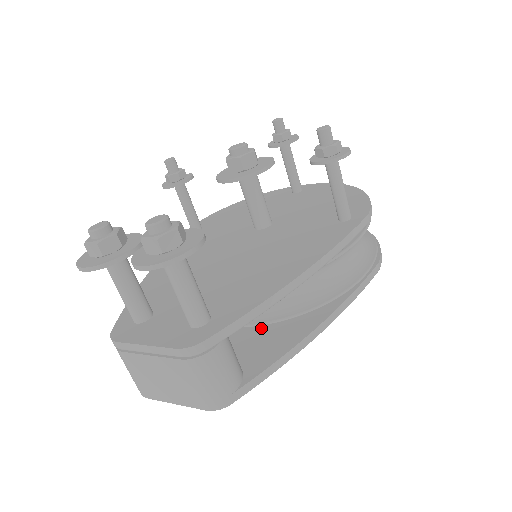
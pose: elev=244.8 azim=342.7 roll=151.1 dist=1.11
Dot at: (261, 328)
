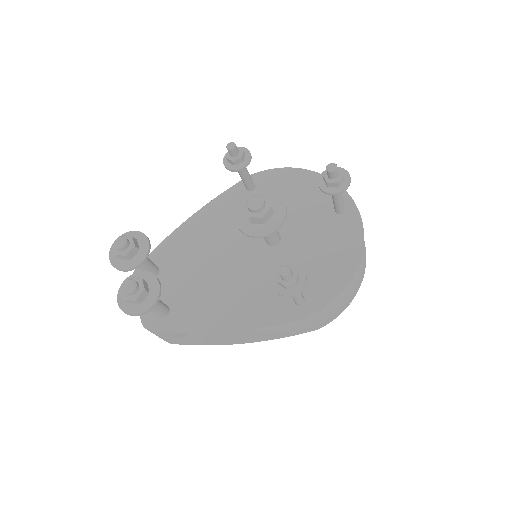
Dot at: occluded
